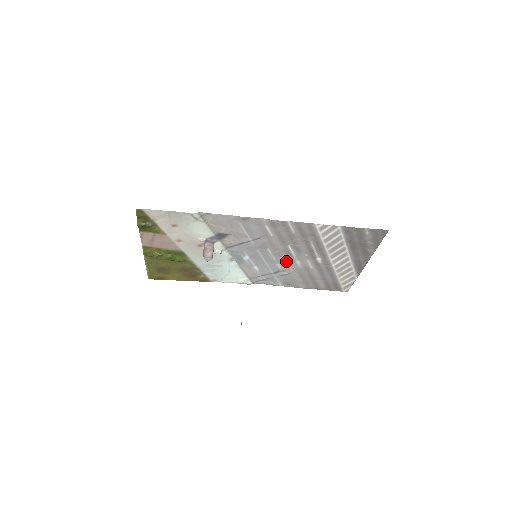
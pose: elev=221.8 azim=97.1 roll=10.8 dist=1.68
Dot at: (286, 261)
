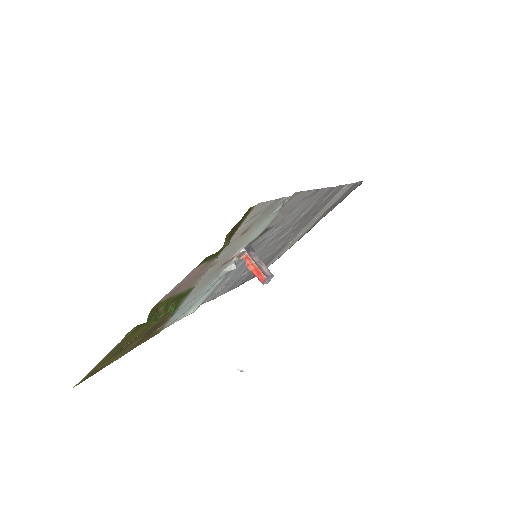
Dot at: (267, 252)
